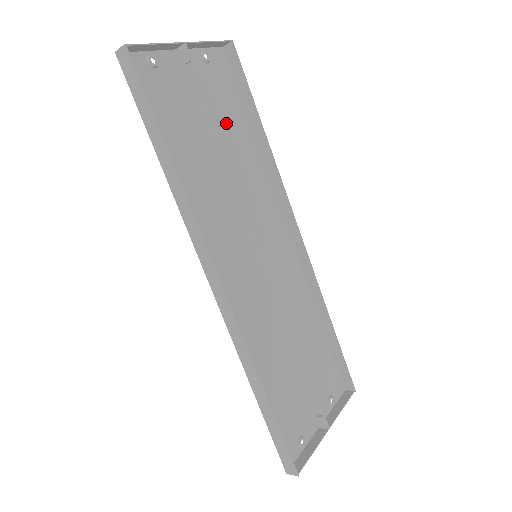
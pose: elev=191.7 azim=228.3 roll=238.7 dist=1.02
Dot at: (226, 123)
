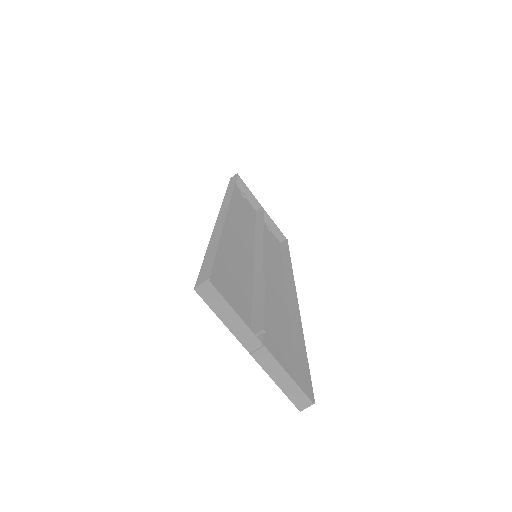
Dot at: (268, 241)
